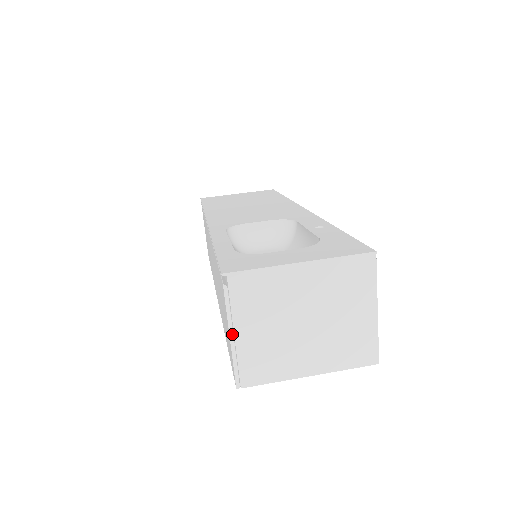
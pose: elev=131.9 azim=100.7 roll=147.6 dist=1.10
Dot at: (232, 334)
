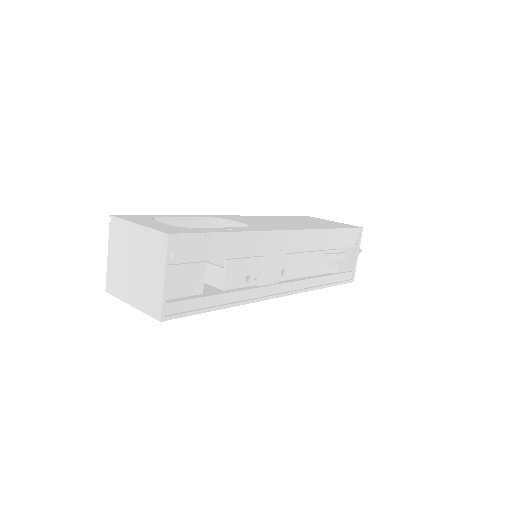
Dot at: (109, 255)
